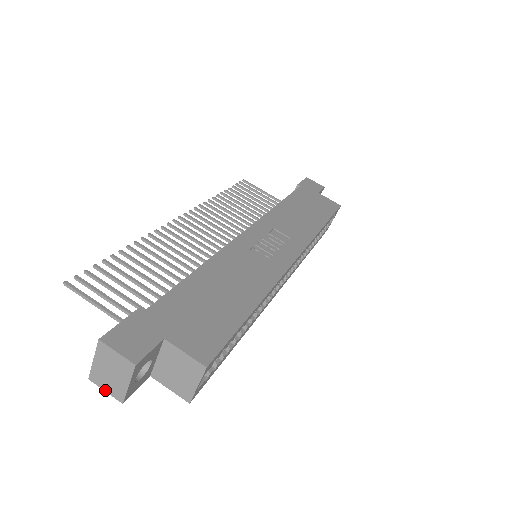
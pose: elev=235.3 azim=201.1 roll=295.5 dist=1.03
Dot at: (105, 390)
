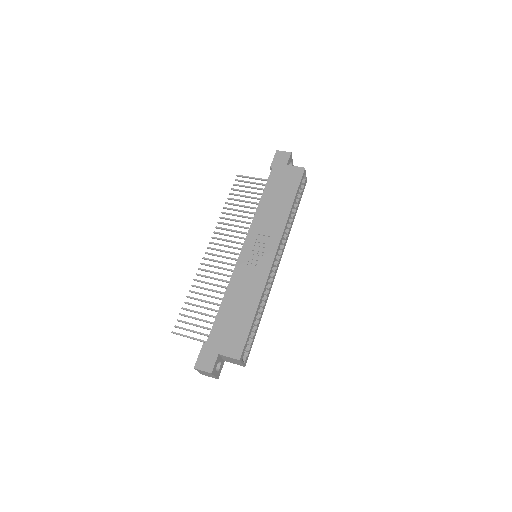
Dot at: occluded
